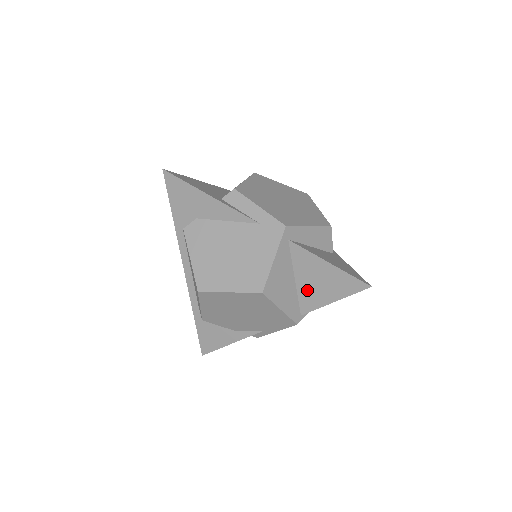
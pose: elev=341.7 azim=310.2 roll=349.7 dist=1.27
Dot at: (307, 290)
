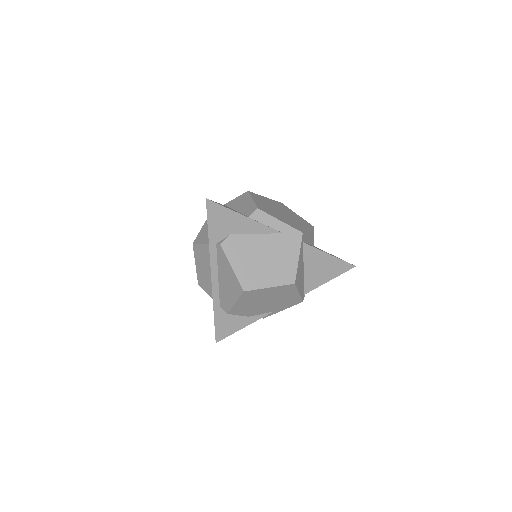
Dot at: (311, 276)
